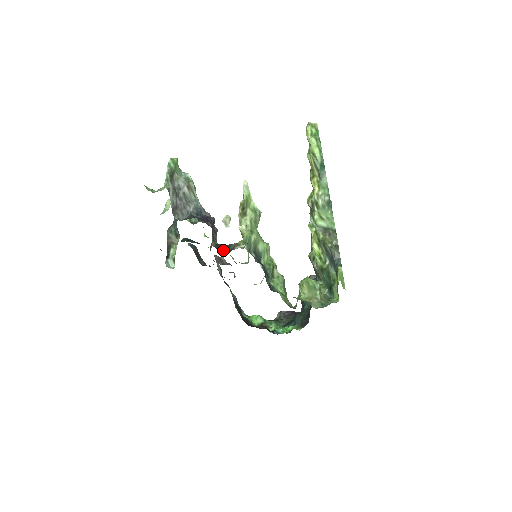
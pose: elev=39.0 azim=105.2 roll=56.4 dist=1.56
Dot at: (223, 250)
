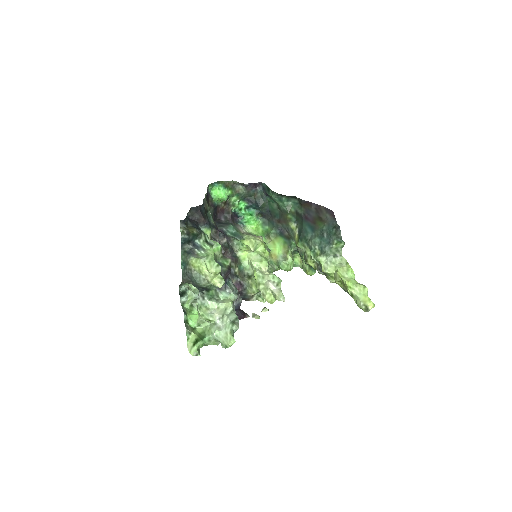
Dot at: occluded
